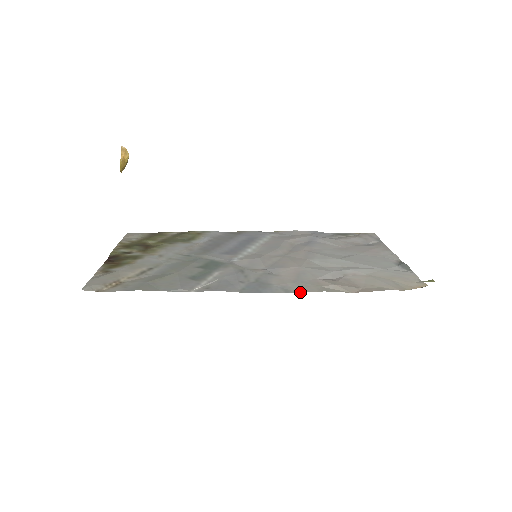
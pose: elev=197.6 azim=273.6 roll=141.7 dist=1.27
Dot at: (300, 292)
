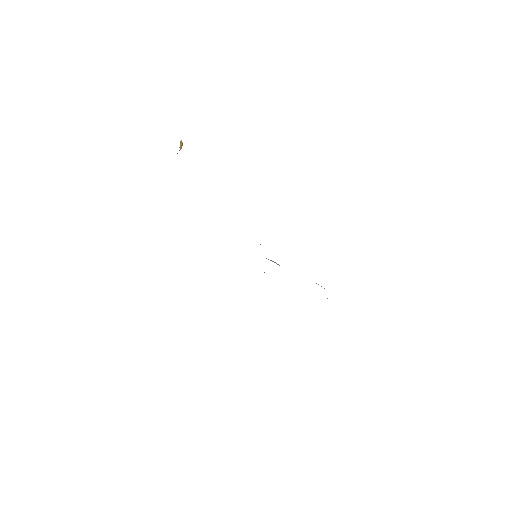
Dot at: occluded
